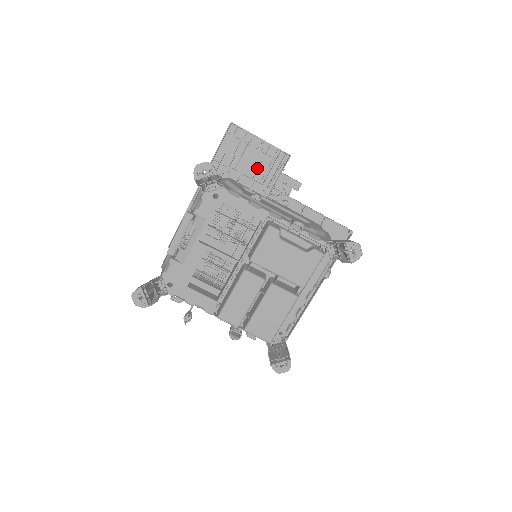
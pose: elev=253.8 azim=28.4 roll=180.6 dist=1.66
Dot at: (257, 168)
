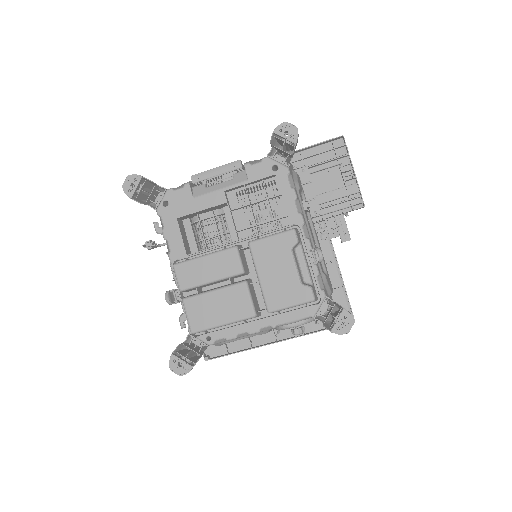
Dot at: (328, 191)
